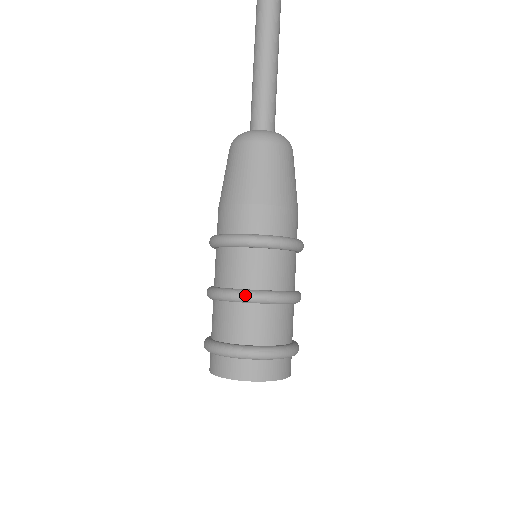
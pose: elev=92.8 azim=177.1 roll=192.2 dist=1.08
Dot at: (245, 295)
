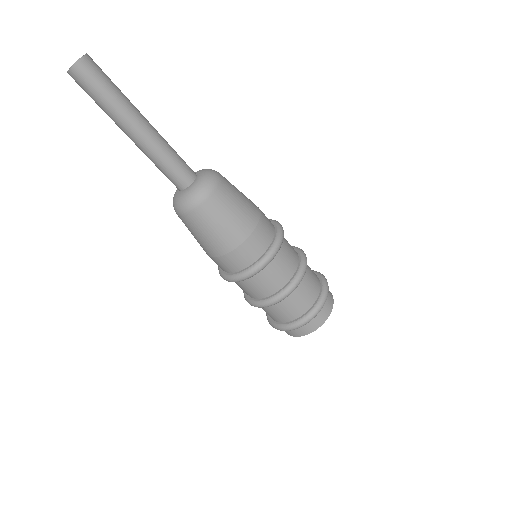
Dot at: occluded
